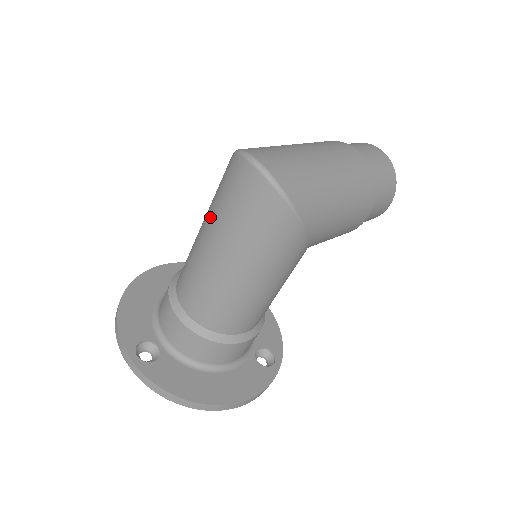
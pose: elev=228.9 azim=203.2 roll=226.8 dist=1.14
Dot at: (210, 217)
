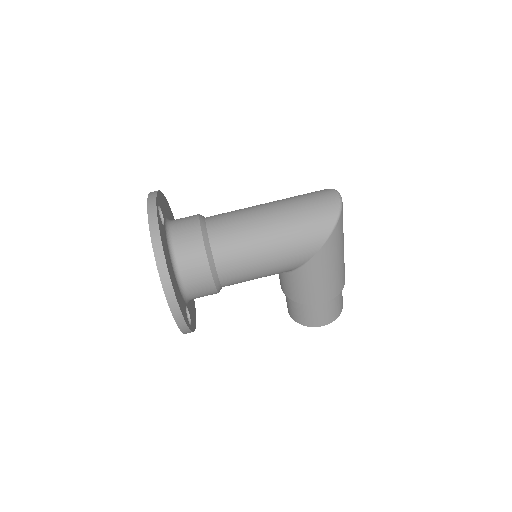
Dot at: (281, 200)
